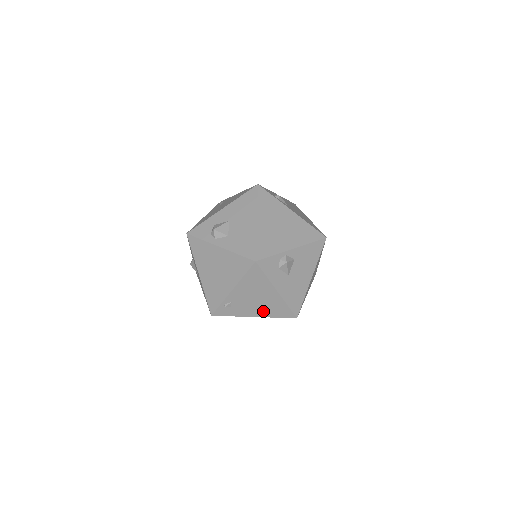
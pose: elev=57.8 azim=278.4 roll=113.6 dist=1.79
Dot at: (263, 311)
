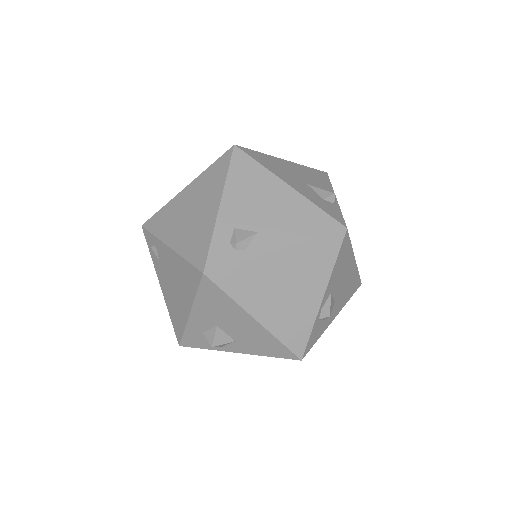
Dot at: occluded
